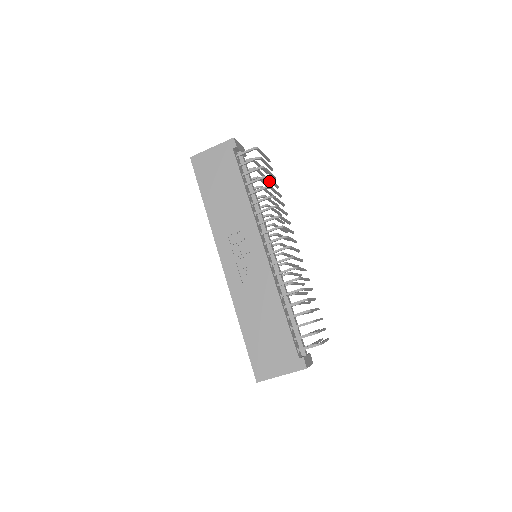
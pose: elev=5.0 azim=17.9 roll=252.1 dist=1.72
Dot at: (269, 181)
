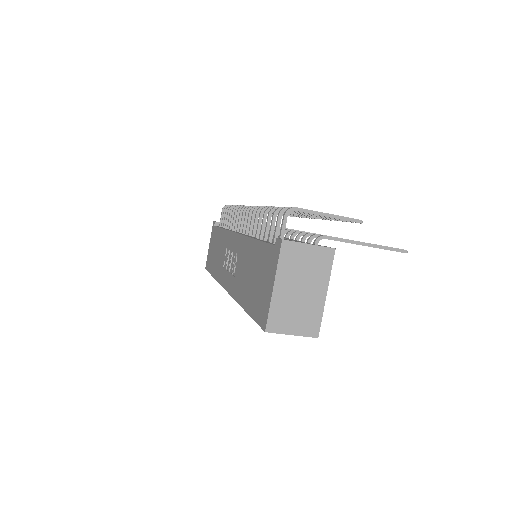
Dot at: occluded
